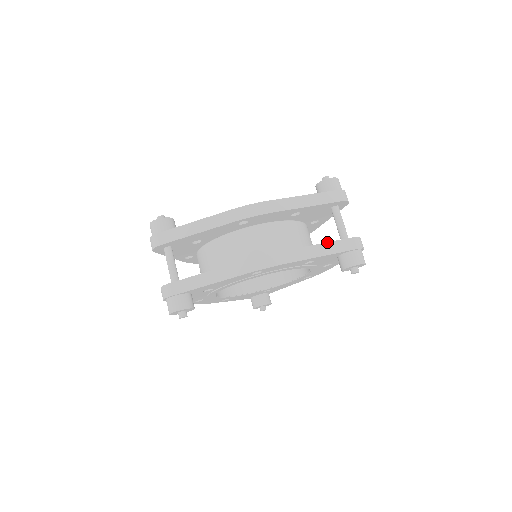
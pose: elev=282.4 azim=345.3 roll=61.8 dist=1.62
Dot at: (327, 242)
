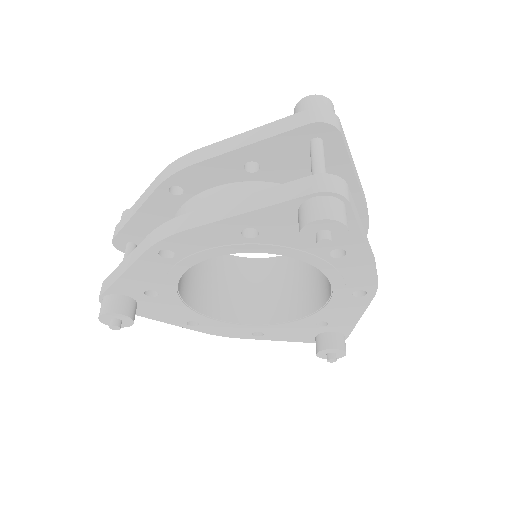
Dot at: (261, 190)
